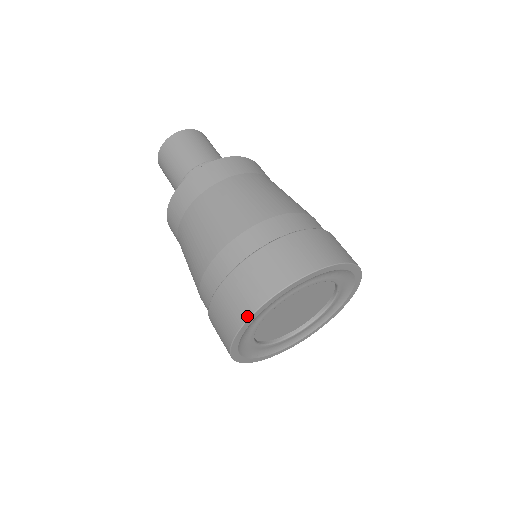
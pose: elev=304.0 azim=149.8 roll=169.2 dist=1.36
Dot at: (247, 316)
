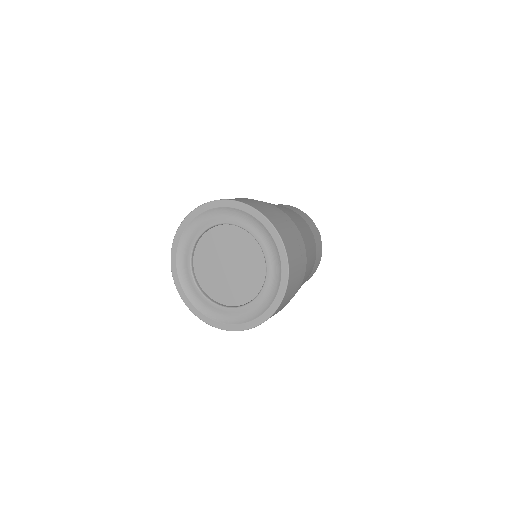
Dot at: (210, 201)
